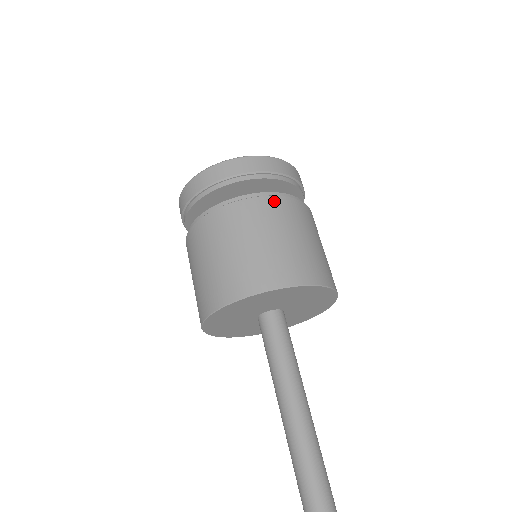
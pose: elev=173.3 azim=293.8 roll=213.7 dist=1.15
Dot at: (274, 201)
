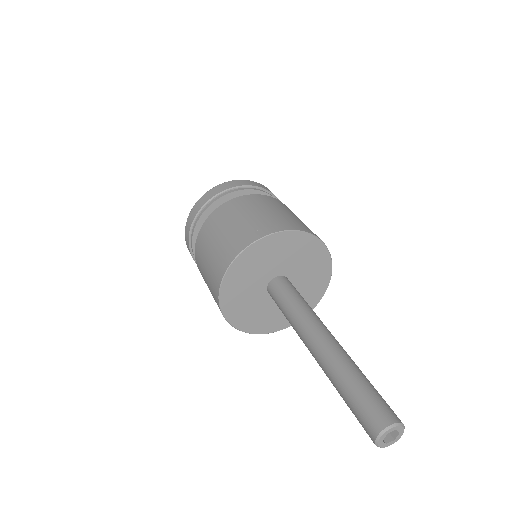
Dot at: (270, 198)
